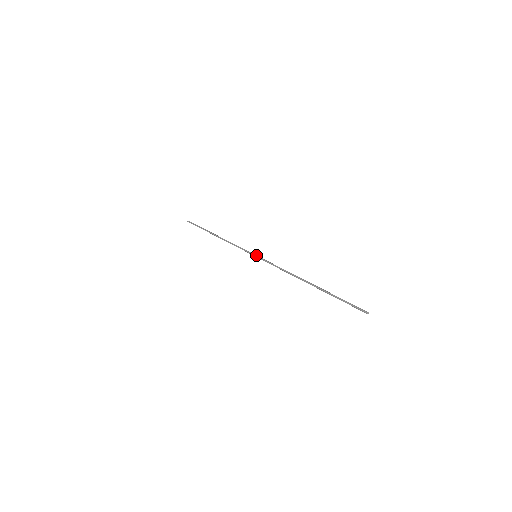
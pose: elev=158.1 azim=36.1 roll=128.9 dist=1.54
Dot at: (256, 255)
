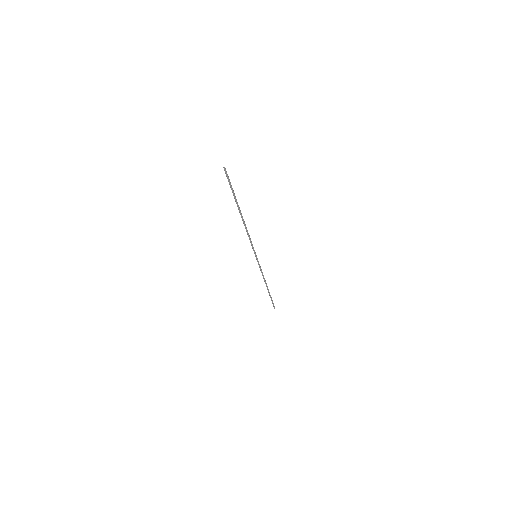
Dot at: (255, 255)
